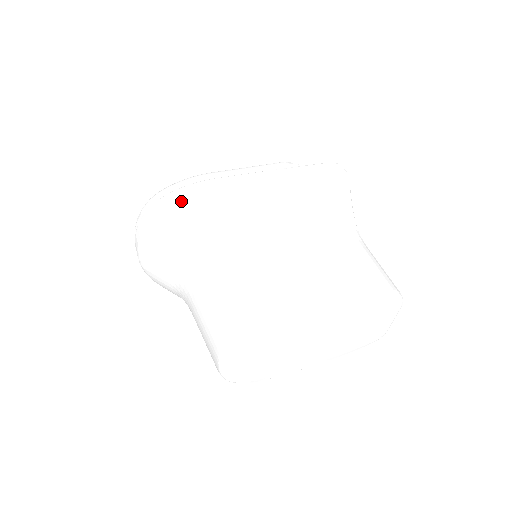
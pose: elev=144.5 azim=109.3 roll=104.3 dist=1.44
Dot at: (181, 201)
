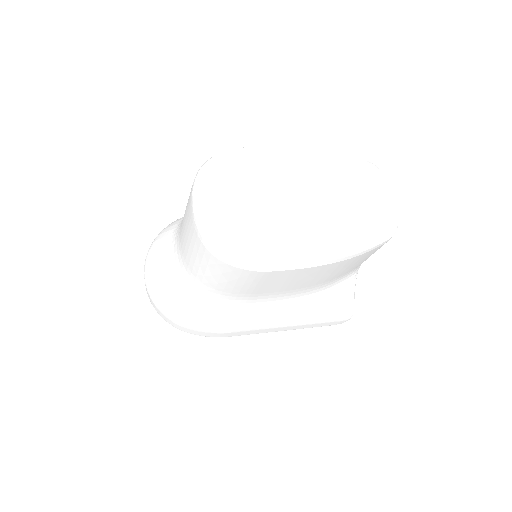
Dot at: occluded
